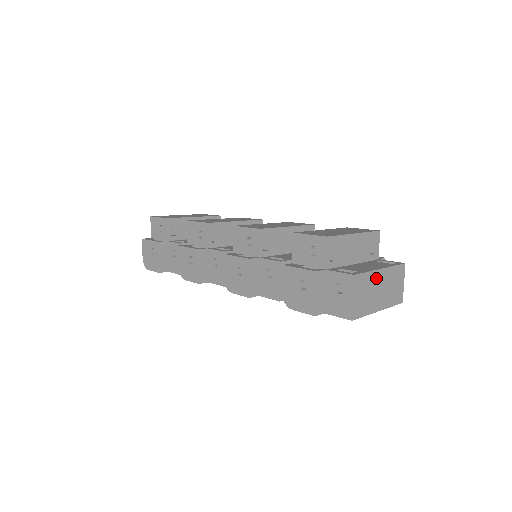
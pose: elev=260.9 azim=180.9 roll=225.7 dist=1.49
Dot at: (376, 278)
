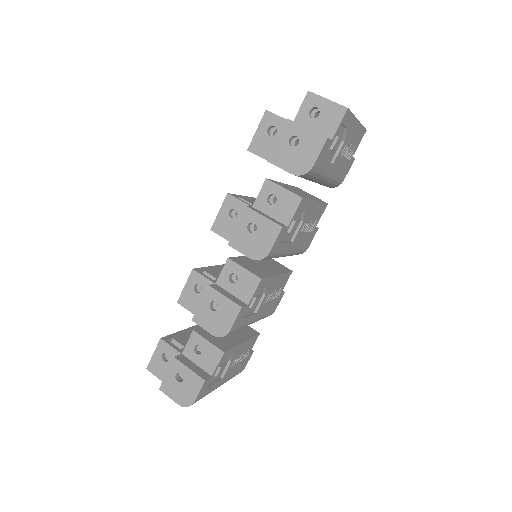
Dot at: occluded
